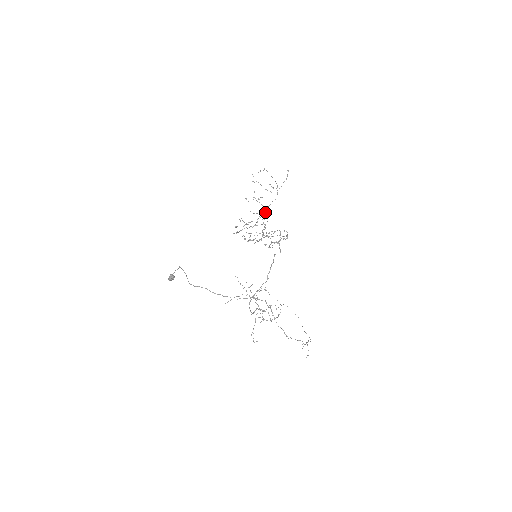
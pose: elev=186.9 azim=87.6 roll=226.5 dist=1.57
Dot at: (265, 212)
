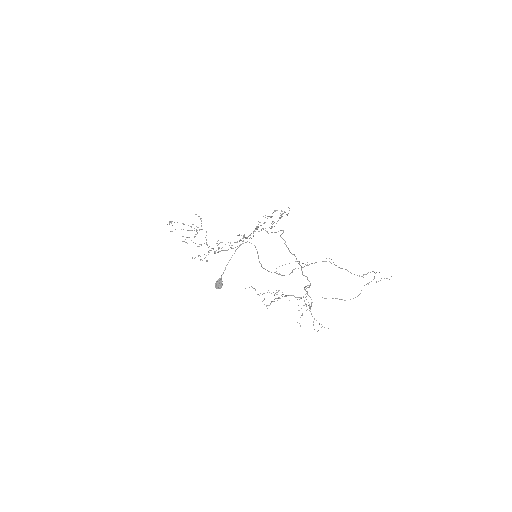
Dot at: occluded
